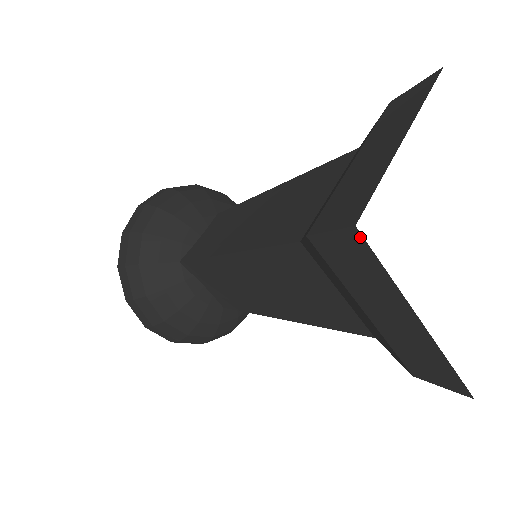
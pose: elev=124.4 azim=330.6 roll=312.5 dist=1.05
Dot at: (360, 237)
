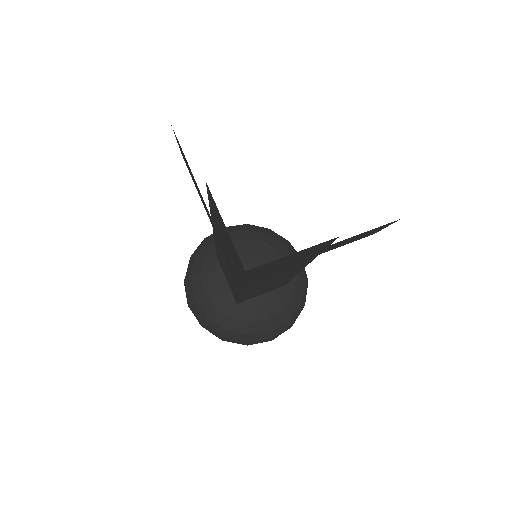
Dot at: (247, 276)
